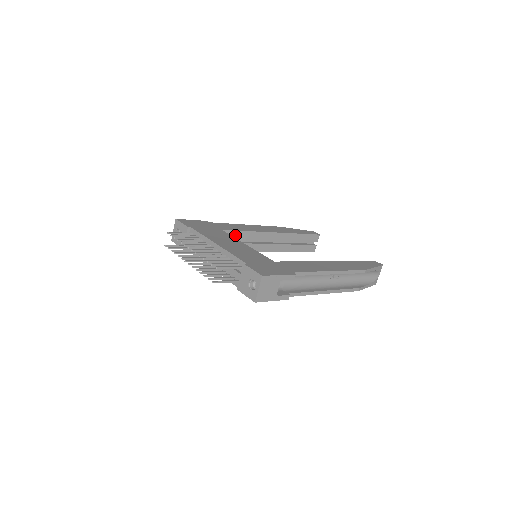
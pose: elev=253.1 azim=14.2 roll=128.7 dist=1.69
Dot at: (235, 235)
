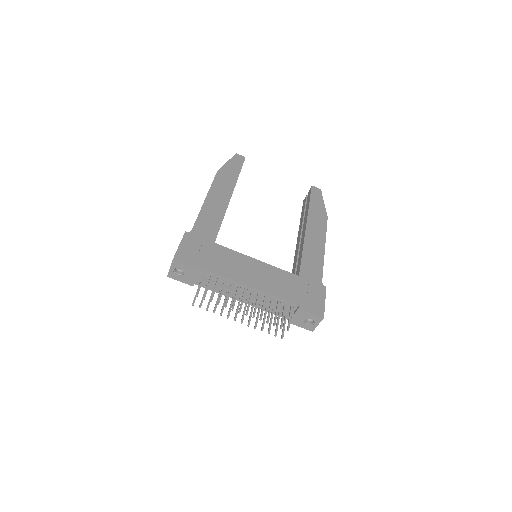
Dot at: occluded
